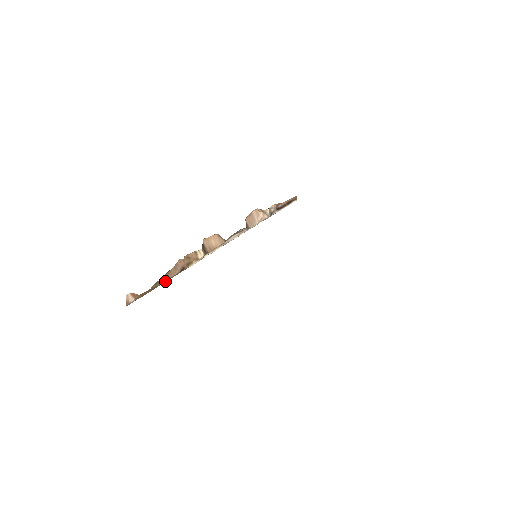
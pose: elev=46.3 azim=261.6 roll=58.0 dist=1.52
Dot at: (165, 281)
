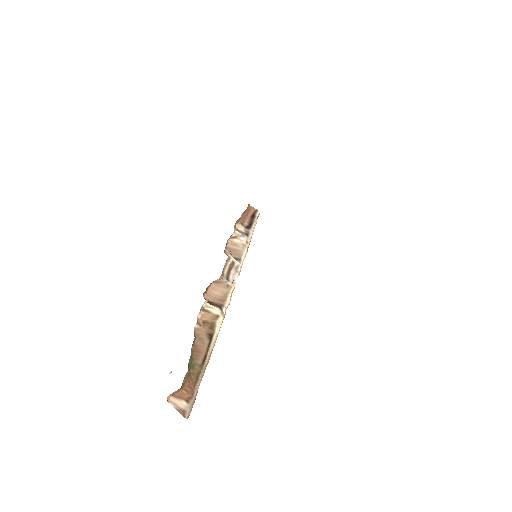
Dot at: (203, 360)
